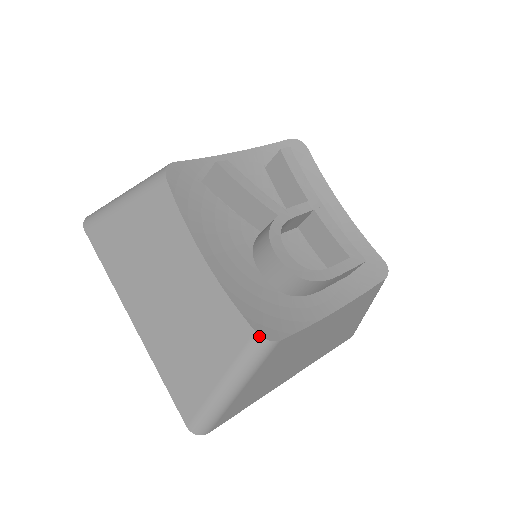
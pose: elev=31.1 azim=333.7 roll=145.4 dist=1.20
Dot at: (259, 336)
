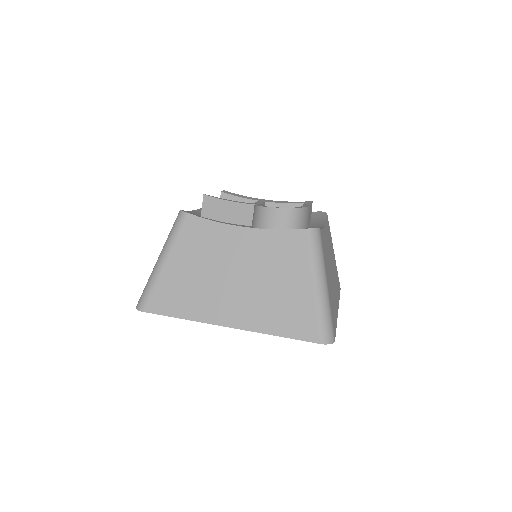
Dot at: (310, 229)
